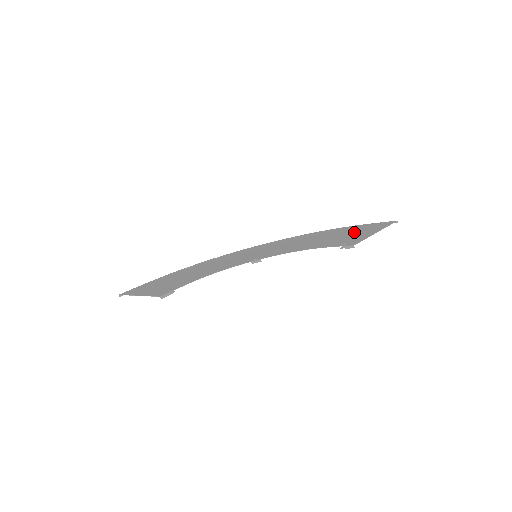
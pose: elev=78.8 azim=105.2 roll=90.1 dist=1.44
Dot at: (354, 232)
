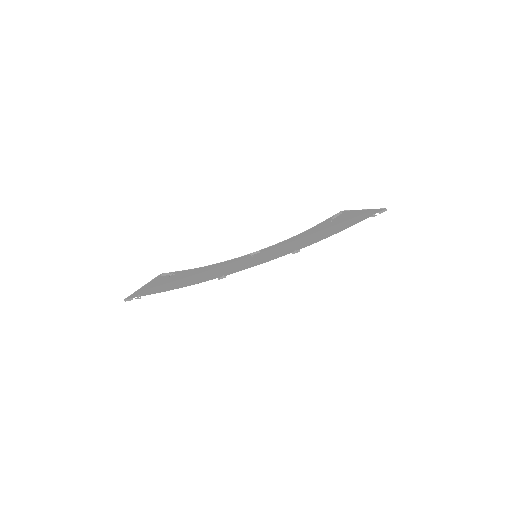
Dot at: (346, 221)
